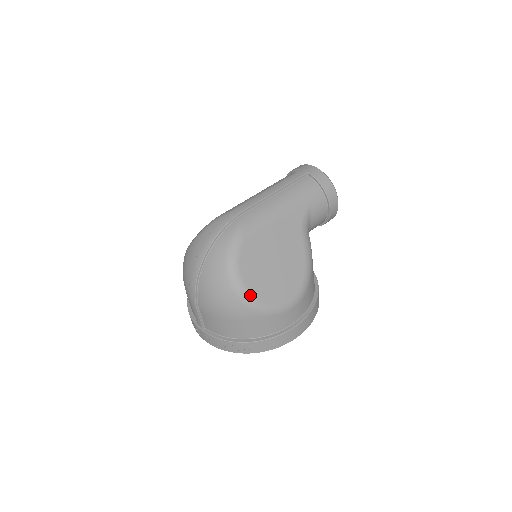
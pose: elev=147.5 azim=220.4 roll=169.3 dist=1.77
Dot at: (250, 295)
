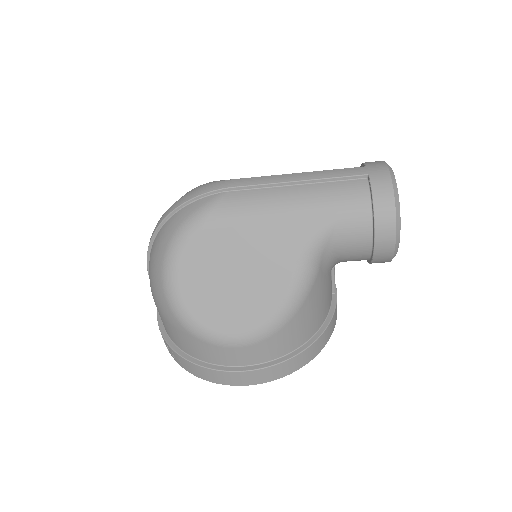
Dot at: (178, 299)
